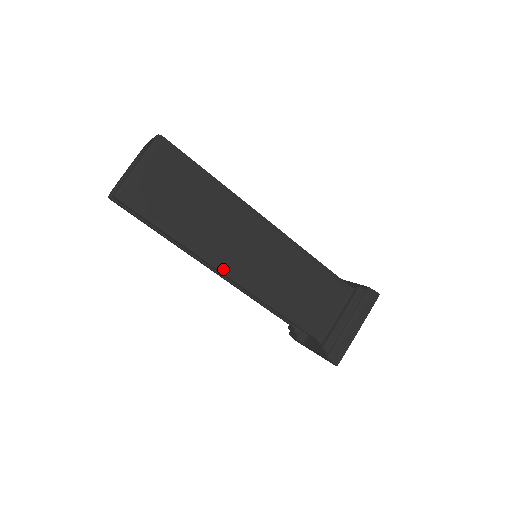
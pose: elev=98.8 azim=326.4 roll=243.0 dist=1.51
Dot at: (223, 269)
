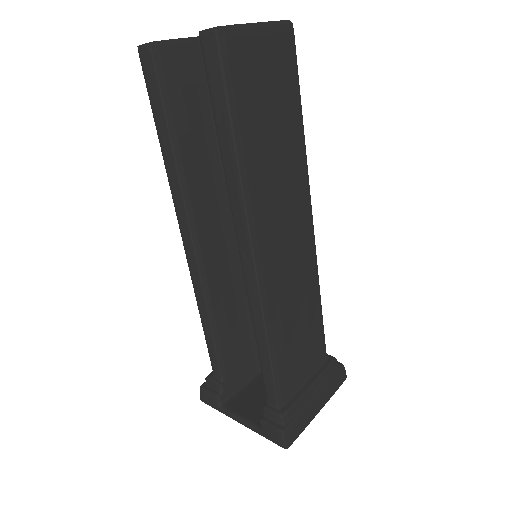
Dot at: (255, 237)
